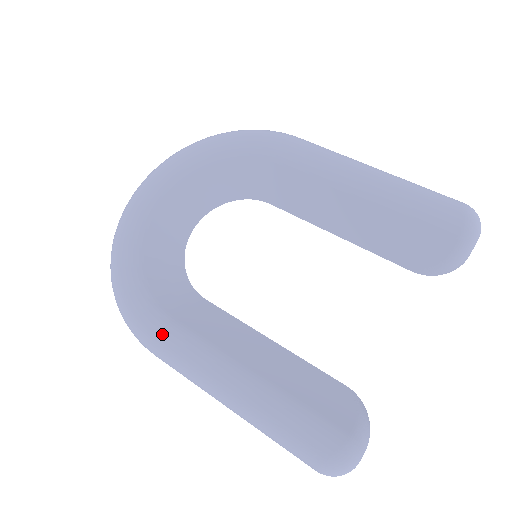
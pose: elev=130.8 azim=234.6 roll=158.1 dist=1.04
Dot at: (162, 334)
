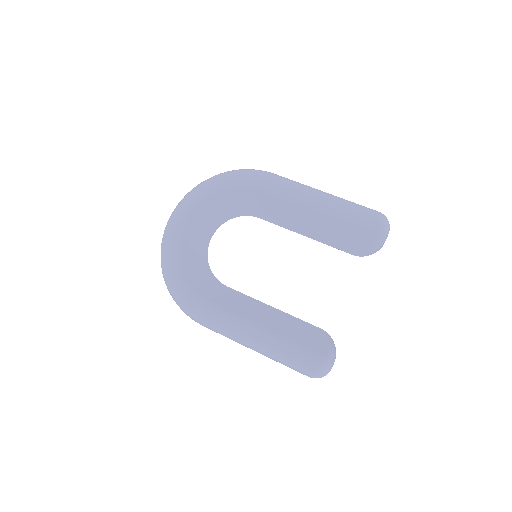
Dot at: (207, 314)
